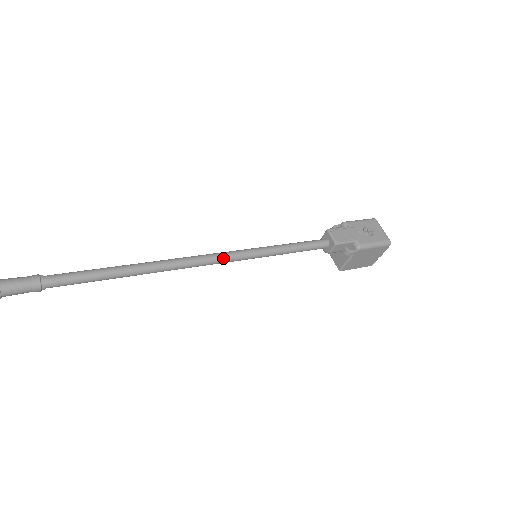
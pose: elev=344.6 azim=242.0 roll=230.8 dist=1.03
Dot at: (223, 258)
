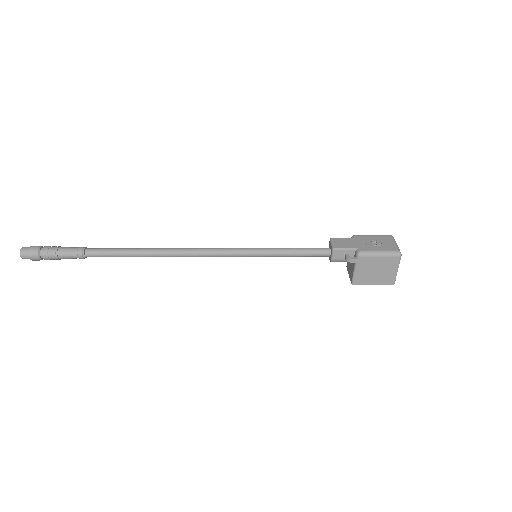
Dot at: (221, 251)
